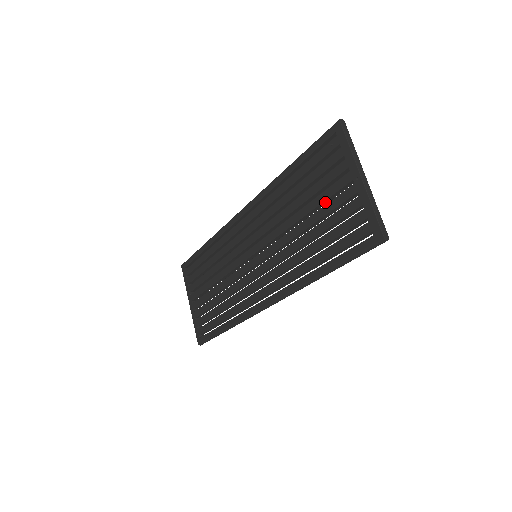
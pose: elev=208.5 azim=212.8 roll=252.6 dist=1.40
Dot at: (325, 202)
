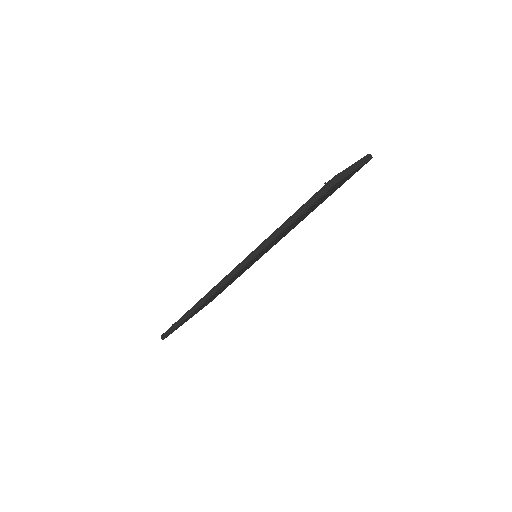
Dot at: occluded
